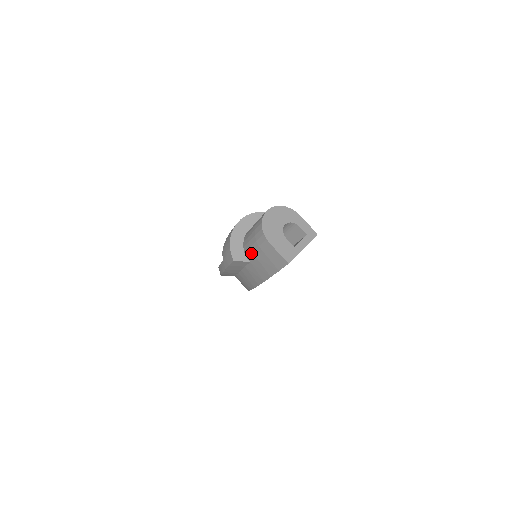
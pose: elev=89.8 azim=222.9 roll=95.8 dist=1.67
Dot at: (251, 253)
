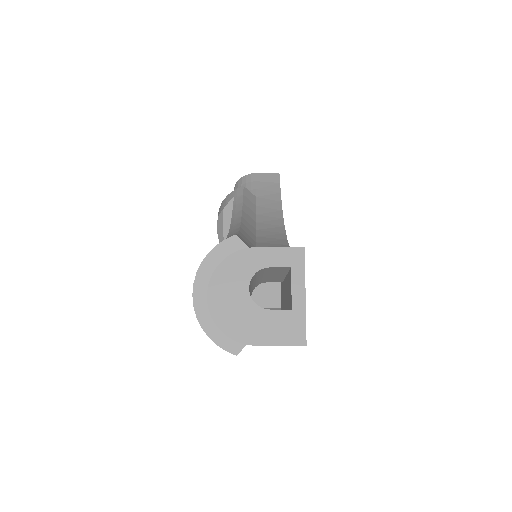
Dot at: occluded
